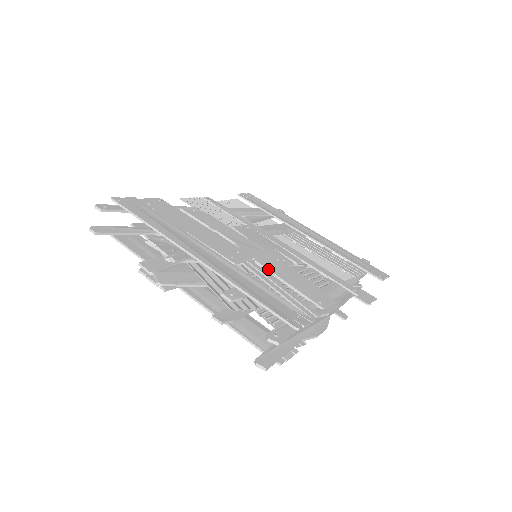
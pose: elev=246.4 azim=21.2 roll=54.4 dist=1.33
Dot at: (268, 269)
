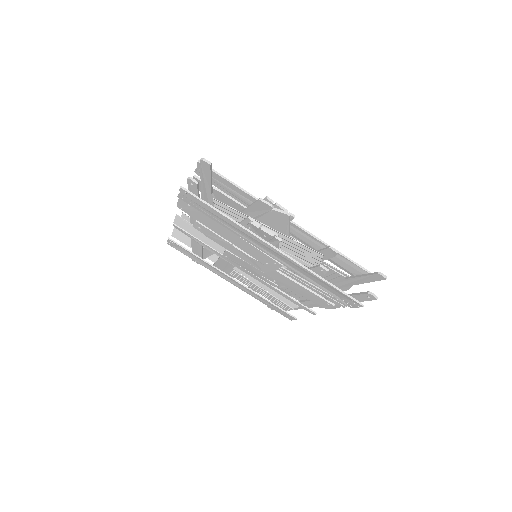
Dot at: occluded
